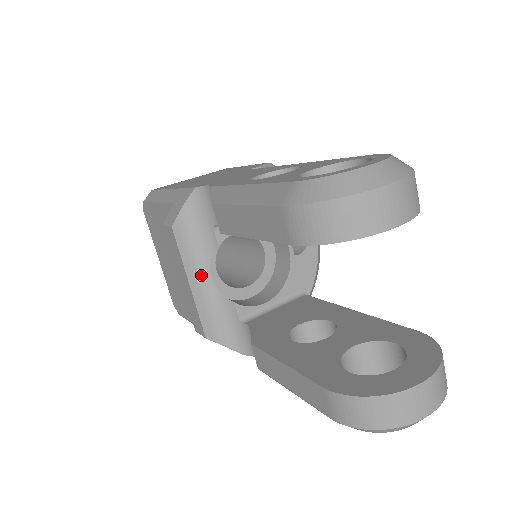
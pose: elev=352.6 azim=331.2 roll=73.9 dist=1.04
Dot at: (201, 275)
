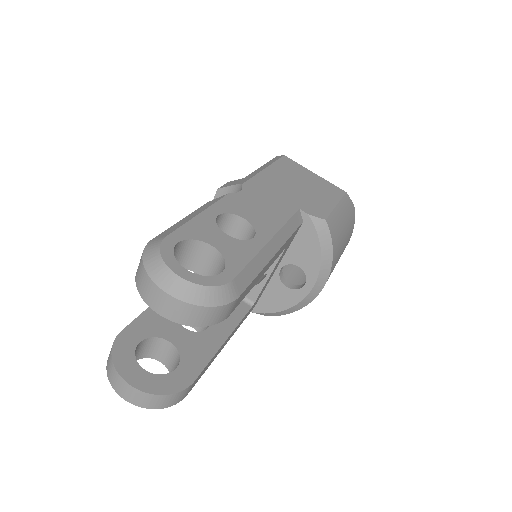
Dot at: occluded
